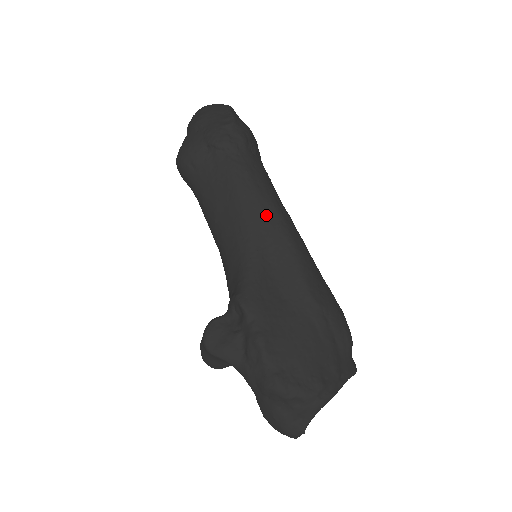
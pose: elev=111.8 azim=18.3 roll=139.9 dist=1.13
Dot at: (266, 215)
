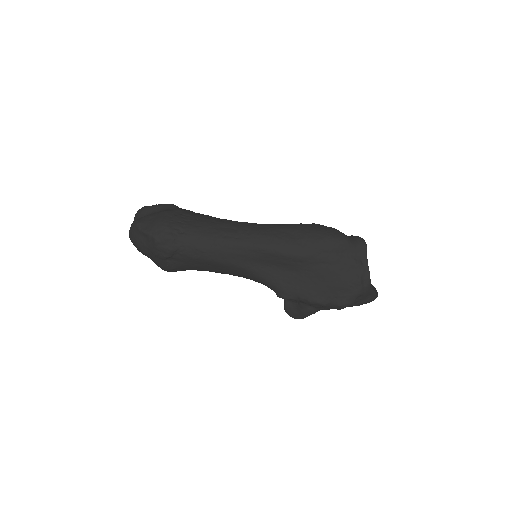
Dot at: (234, 254)
